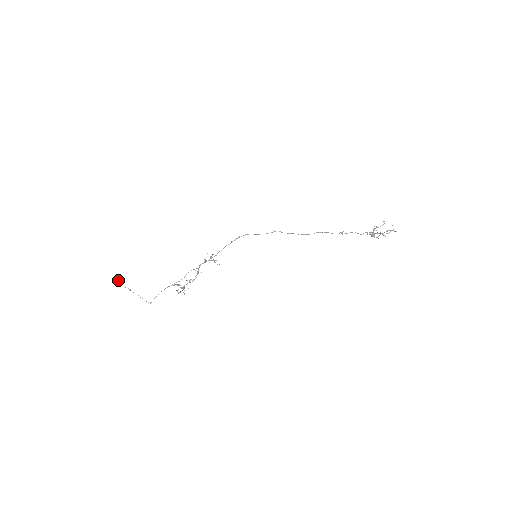
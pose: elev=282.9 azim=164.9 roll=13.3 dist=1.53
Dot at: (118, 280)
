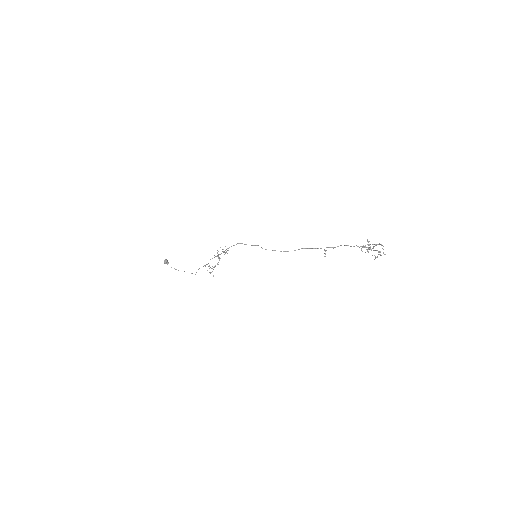
Dot at: (165, 263)
